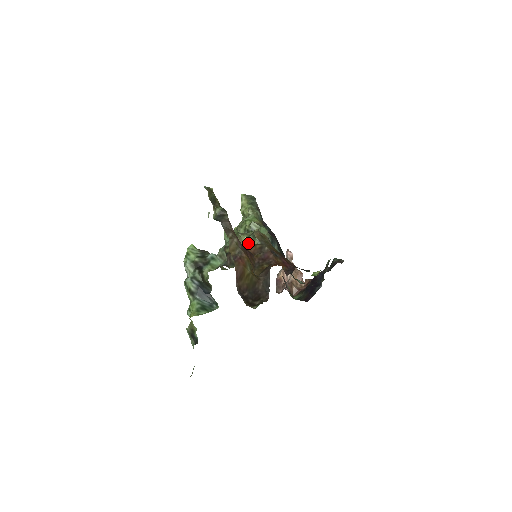
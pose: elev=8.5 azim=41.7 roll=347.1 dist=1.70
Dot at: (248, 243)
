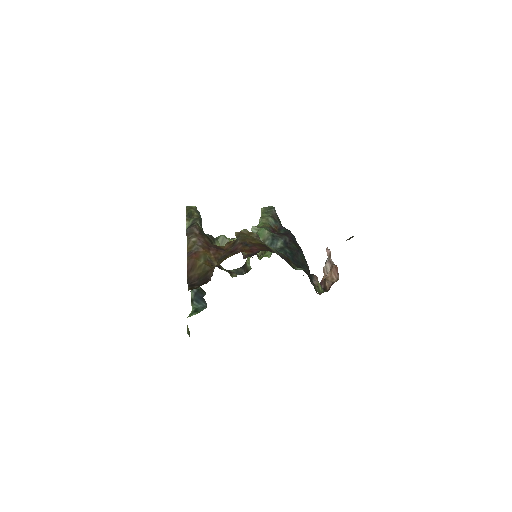
Dot at: occluded
